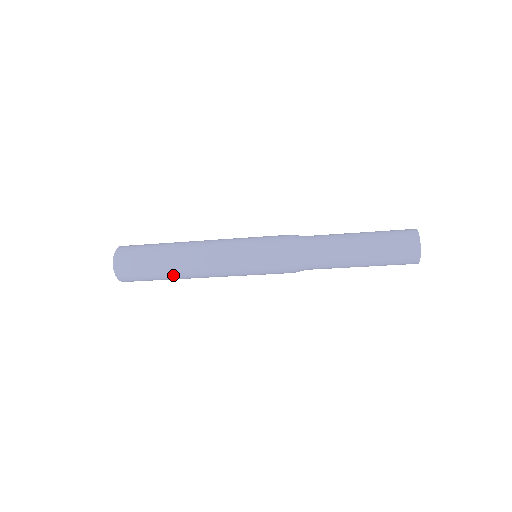
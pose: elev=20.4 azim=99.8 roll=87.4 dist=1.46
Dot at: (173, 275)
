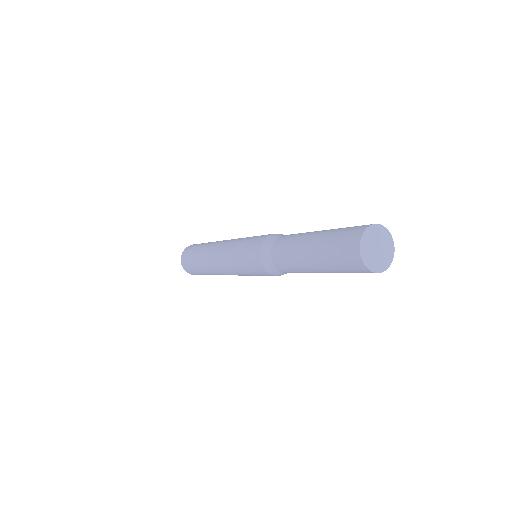
Dot at: occluded
